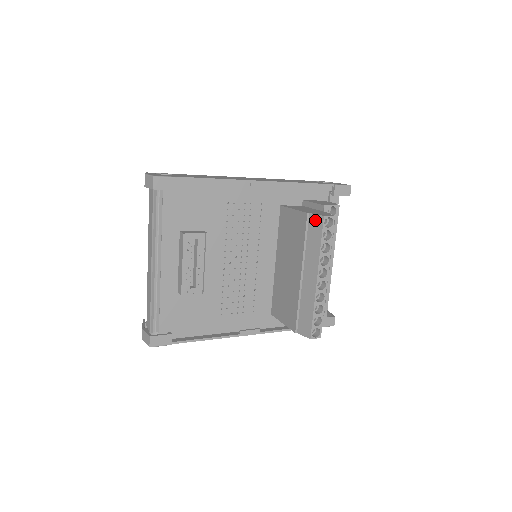
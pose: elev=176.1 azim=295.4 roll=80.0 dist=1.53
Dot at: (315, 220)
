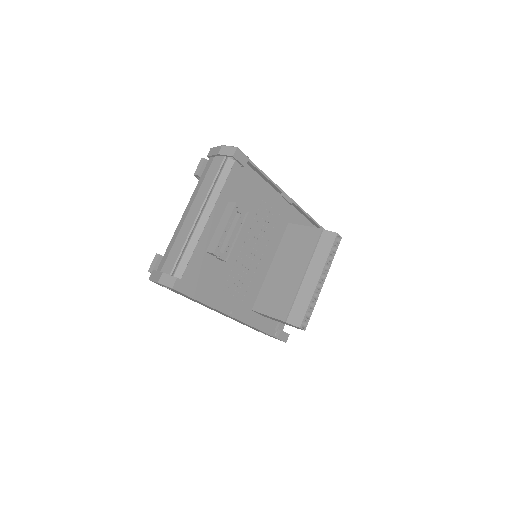
Dot at: (328, 235)
